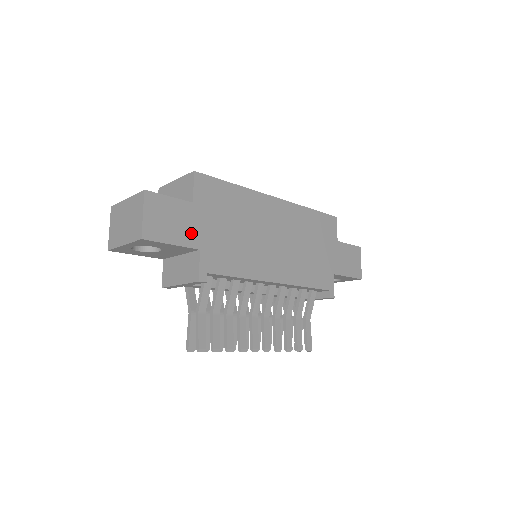
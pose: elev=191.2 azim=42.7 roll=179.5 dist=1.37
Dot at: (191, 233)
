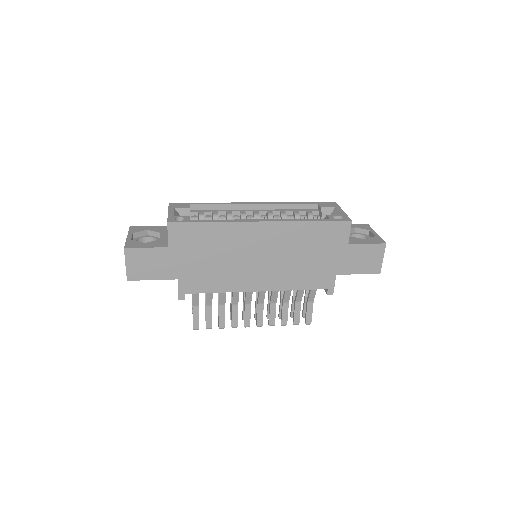
Dot at: (169, 269)
